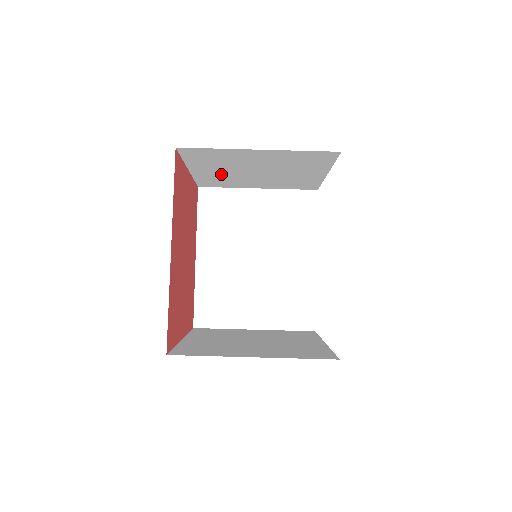
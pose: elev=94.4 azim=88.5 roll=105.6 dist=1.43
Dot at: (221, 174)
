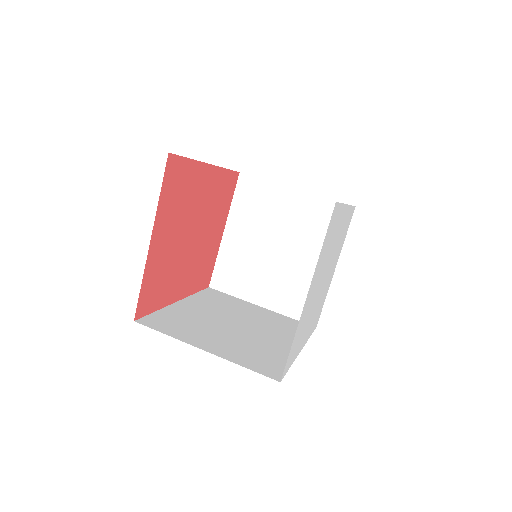
Dot at: (245, 249)
